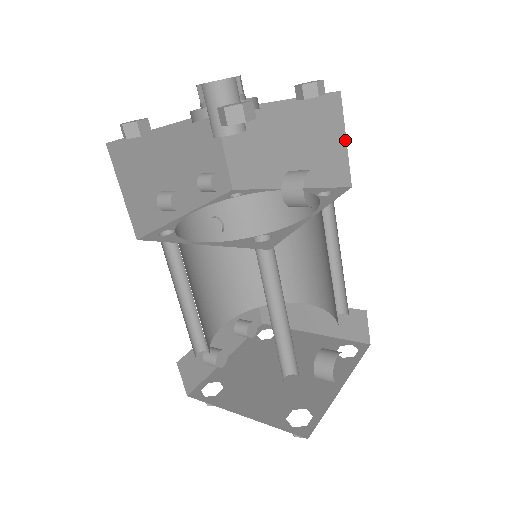
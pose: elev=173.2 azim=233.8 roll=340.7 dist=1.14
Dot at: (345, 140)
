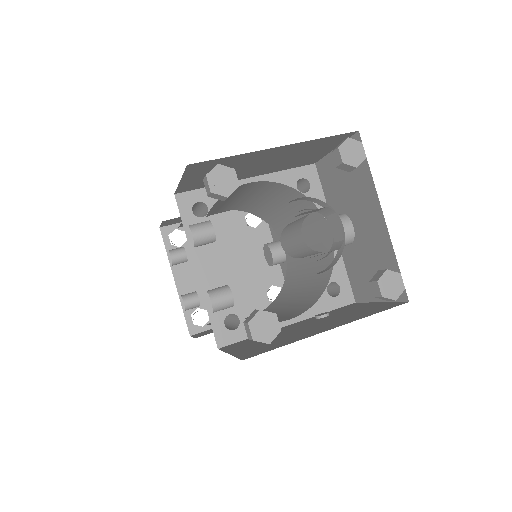
Dot at: occluded
